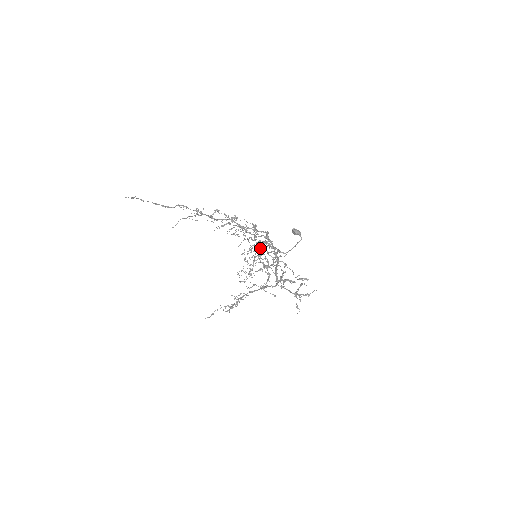
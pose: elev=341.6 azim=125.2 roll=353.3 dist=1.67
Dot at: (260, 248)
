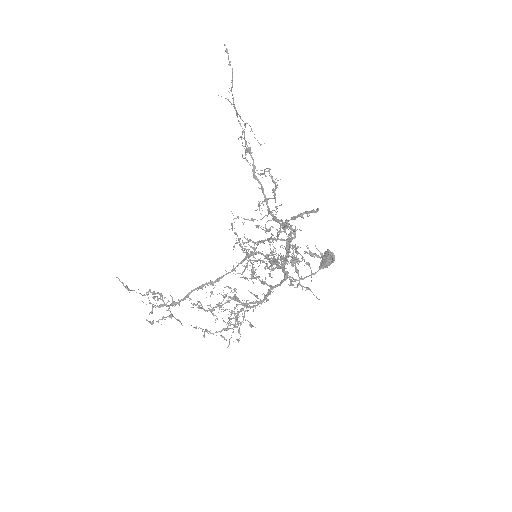
Dot at: (250, 302)
